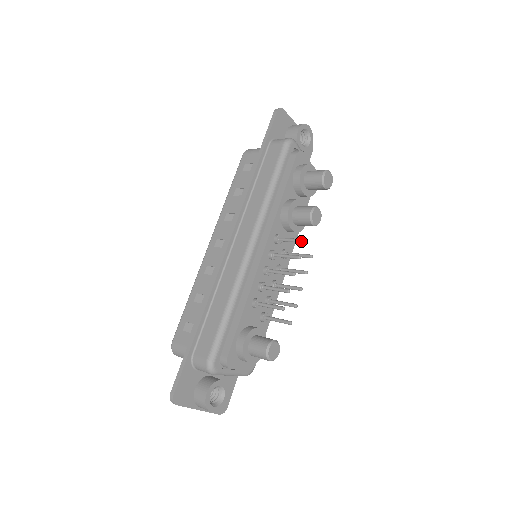
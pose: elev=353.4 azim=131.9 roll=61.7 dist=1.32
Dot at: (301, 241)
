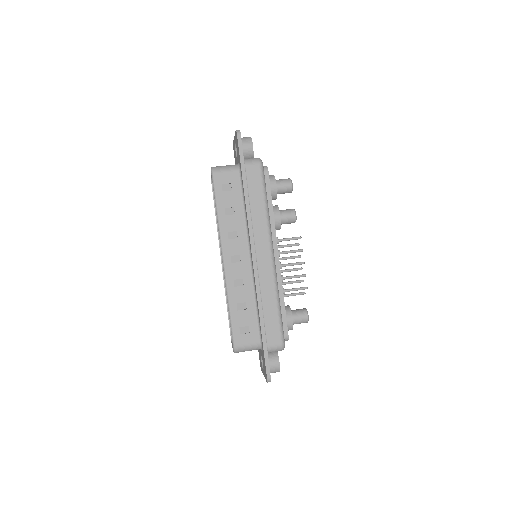
Dot at: occluded
